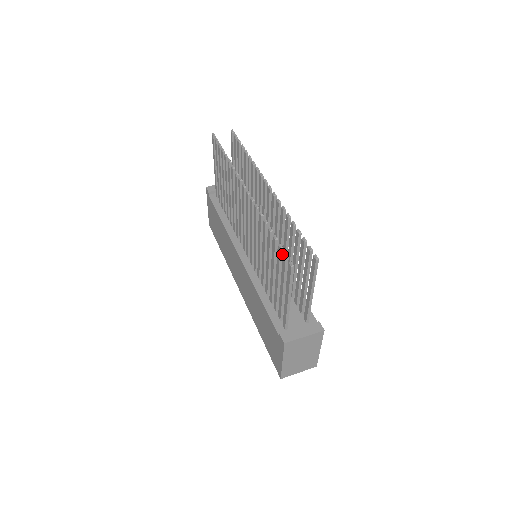
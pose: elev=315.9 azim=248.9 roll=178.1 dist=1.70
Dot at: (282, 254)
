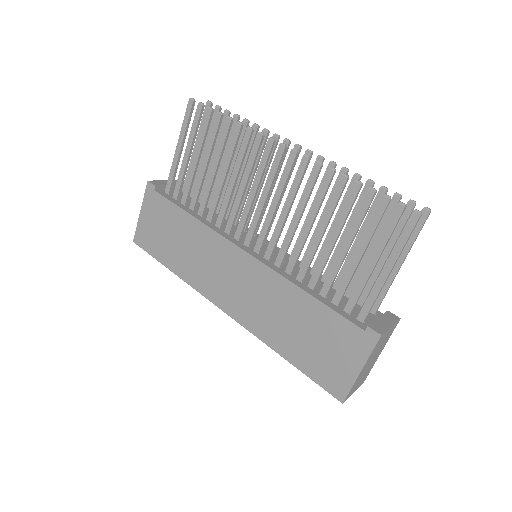
Dot at: occluded
